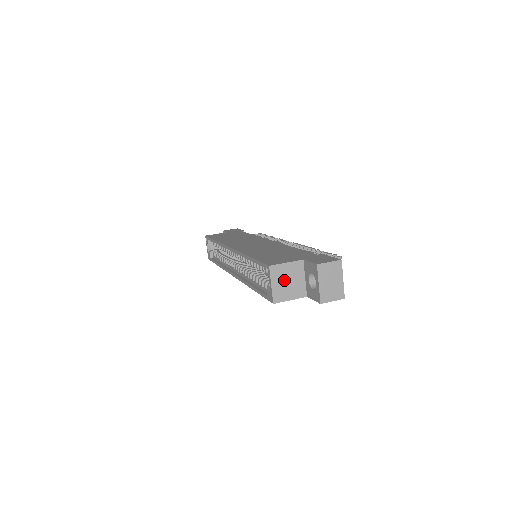
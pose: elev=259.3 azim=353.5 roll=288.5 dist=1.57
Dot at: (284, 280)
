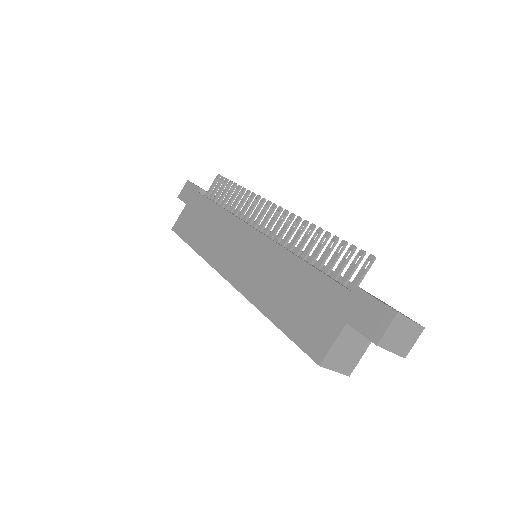
Dot at: (343, 355)
